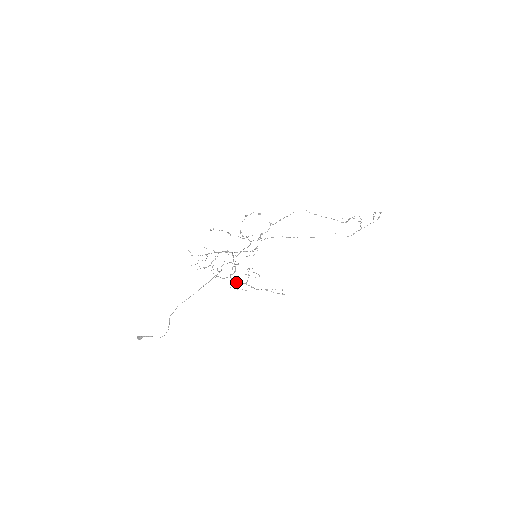
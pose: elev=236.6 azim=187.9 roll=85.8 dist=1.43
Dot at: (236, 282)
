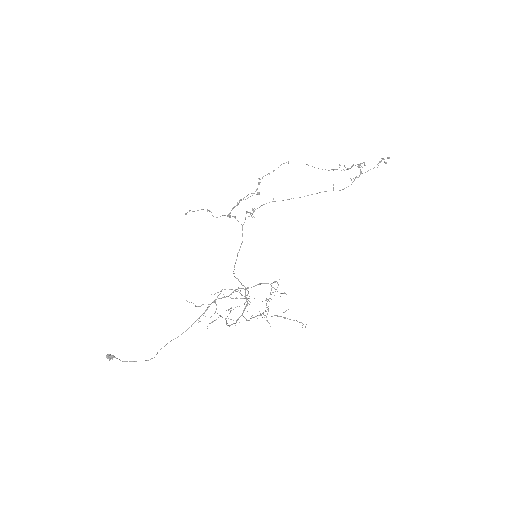
Dot at: (249, 320)
